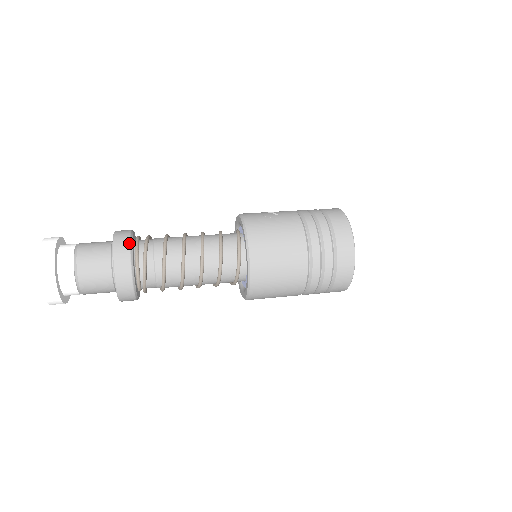
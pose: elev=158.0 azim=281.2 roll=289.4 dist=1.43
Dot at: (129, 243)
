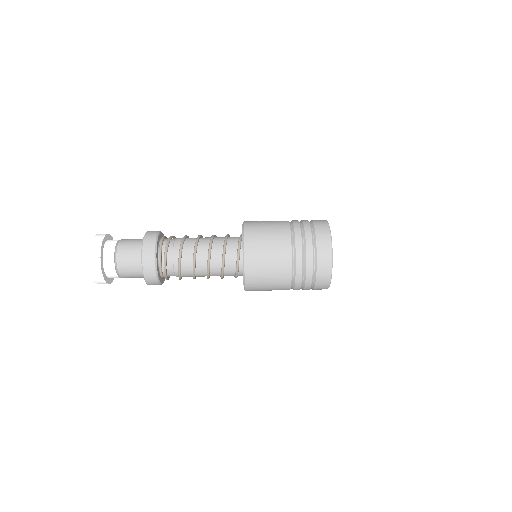
Dot at: (155, 239)
